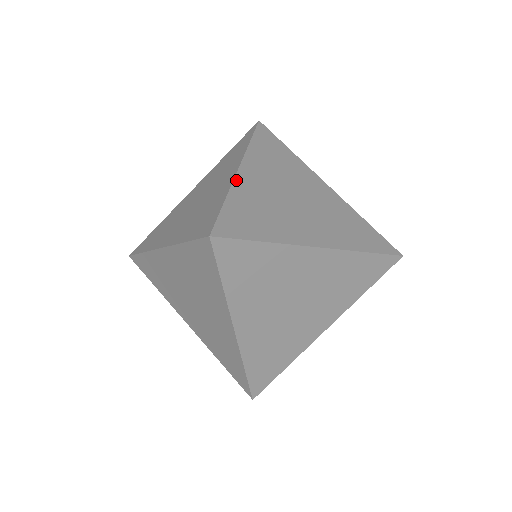
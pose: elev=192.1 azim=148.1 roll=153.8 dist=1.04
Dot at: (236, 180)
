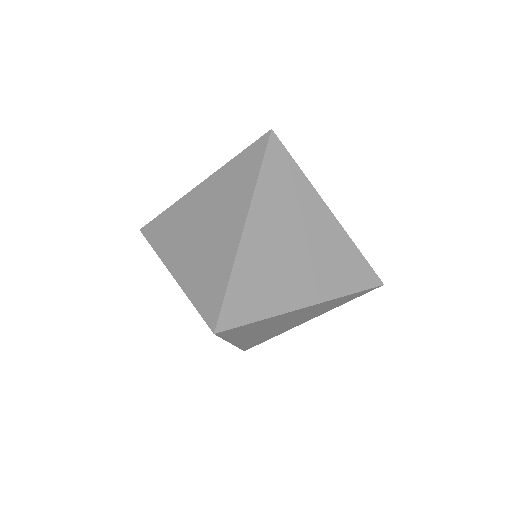
Dot at: (240, 247)
